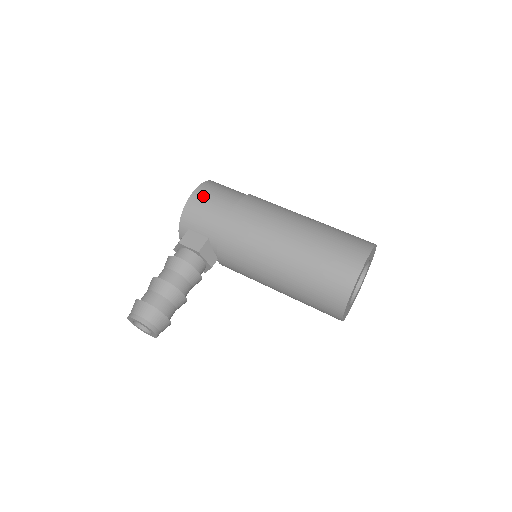
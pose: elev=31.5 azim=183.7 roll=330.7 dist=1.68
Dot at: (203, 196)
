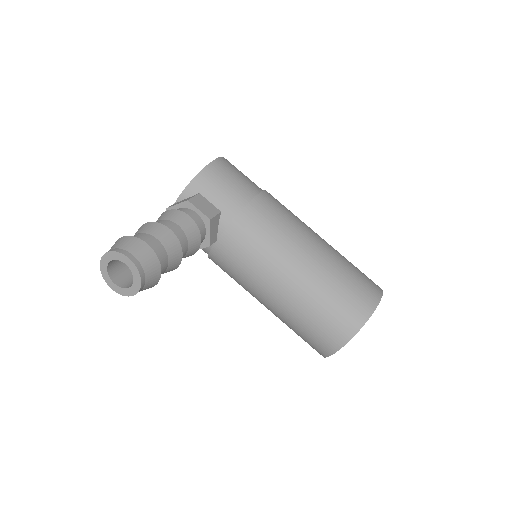
Dot at: (227, 167)
